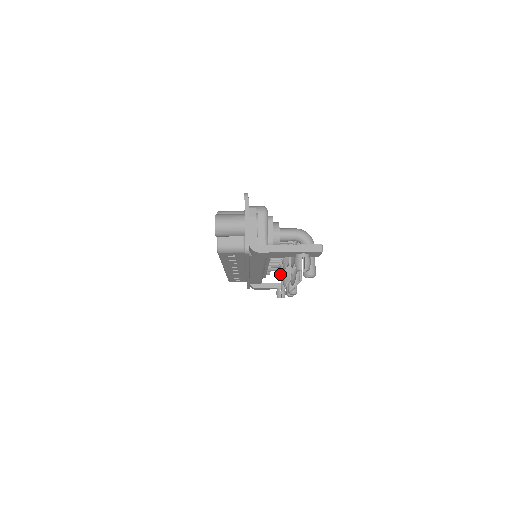
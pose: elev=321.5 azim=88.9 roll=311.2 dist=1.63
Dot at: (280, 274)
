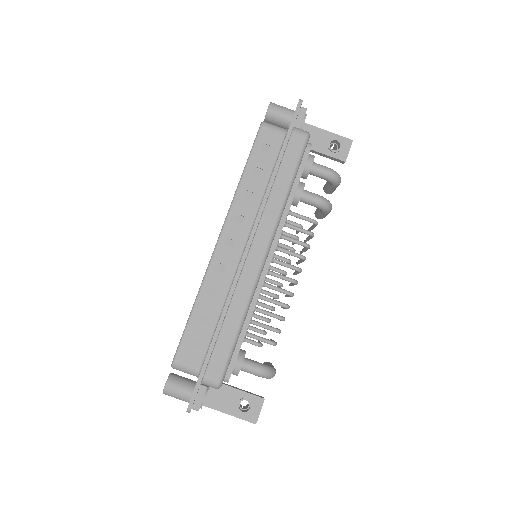
Dot at: occluded
